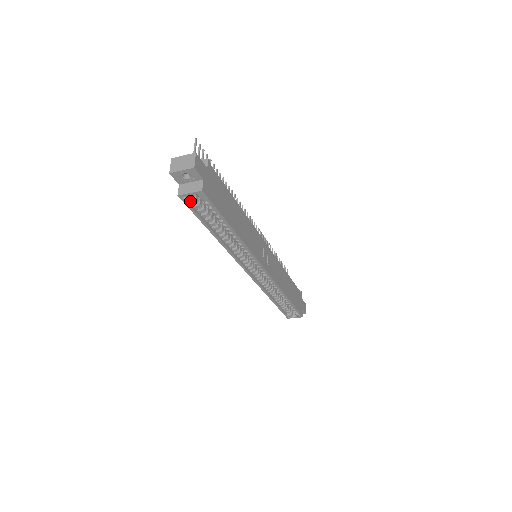
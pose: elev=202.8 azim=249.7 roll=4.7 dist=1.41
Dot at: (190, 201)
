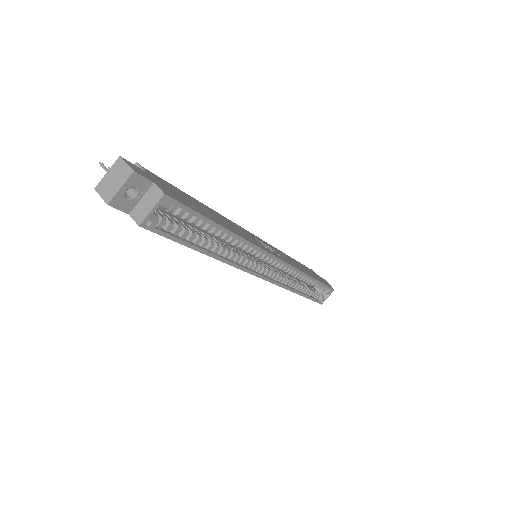
Dot at: (157, 225)
